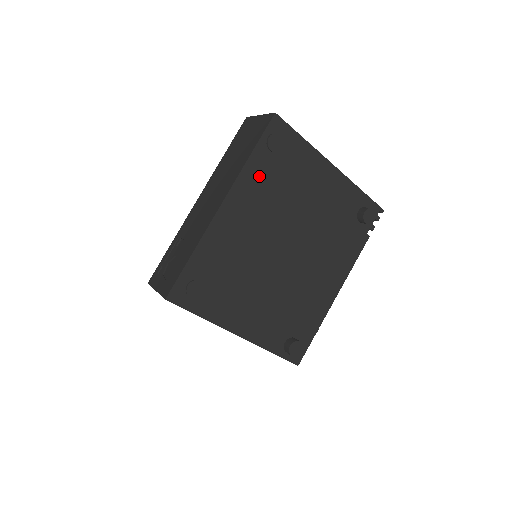
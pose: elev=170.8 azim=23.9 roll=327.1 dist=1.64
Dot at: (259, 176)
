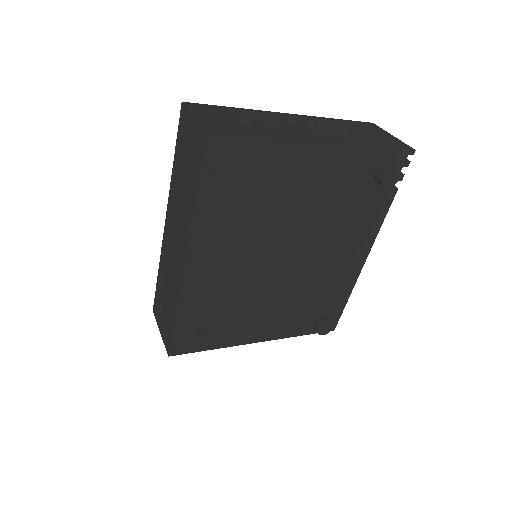
Dot at: (219, 214)
